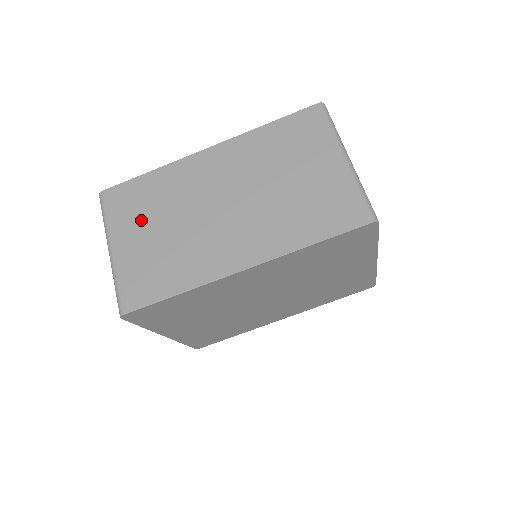
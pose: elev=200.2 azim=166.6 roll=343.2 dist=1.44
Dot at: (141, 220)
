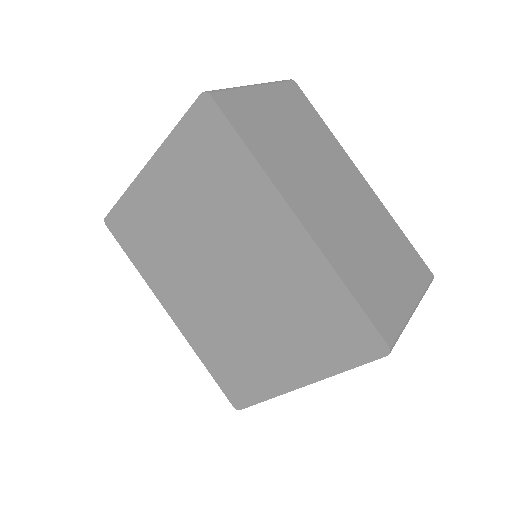
Dot at: (292, 116)
